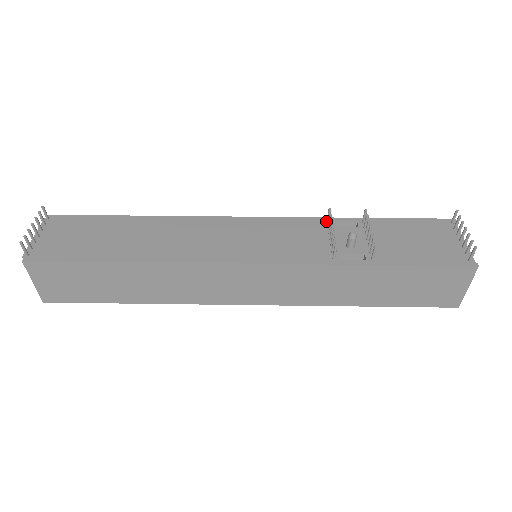
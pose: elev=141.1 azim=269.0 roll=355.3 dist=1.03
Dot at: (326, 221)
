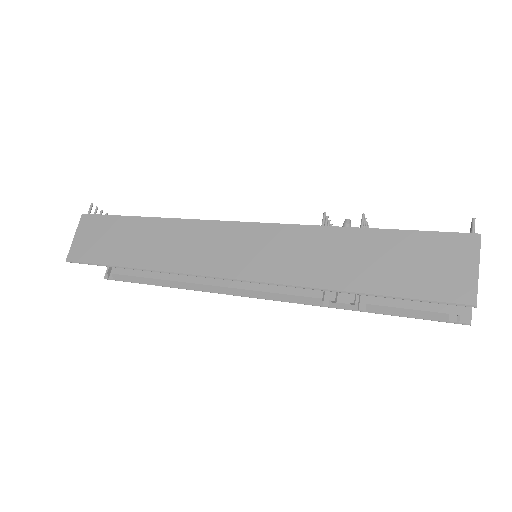
Dot at: occluded
